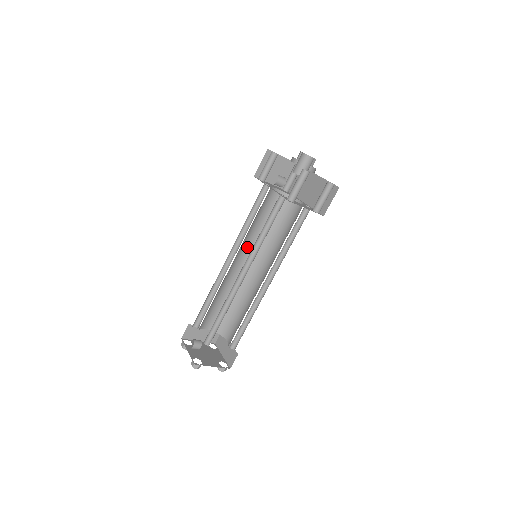
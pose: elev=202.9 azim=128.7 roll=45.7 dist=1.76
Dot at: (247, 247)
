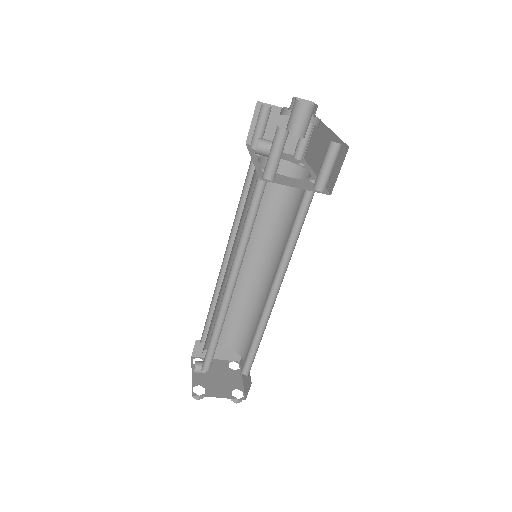
Dot at: (250, 242)
